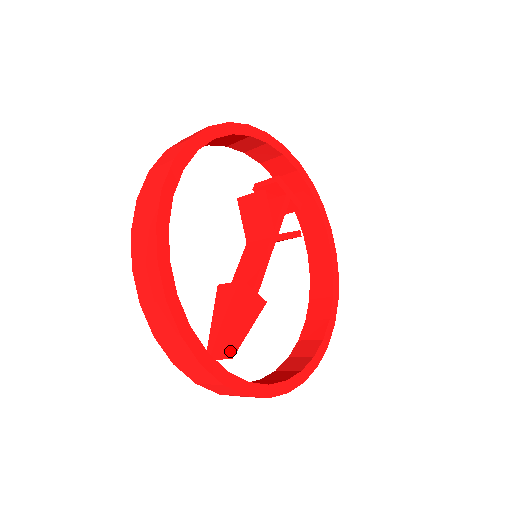
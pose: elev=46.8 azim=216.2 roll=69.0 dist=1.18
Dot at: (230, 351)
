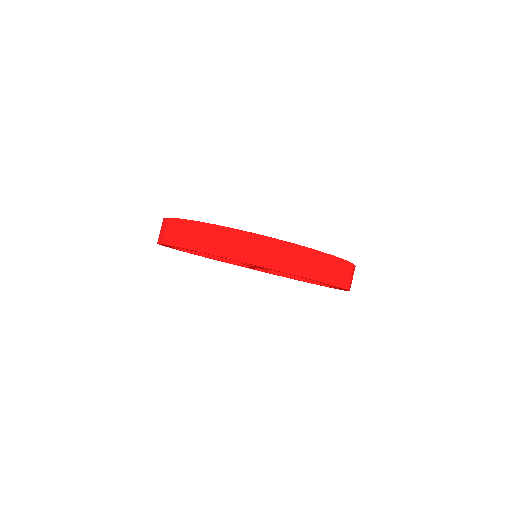
Dot at: occluded
